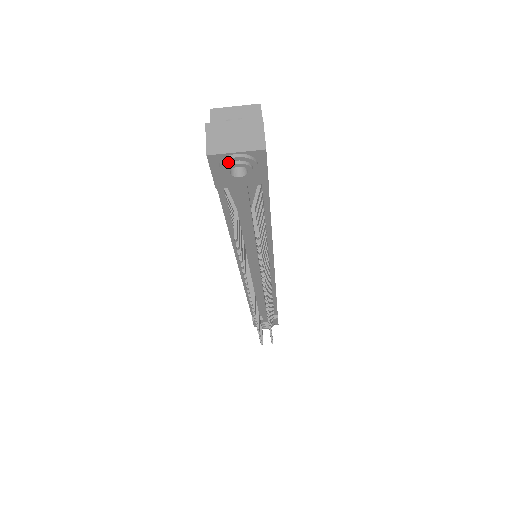
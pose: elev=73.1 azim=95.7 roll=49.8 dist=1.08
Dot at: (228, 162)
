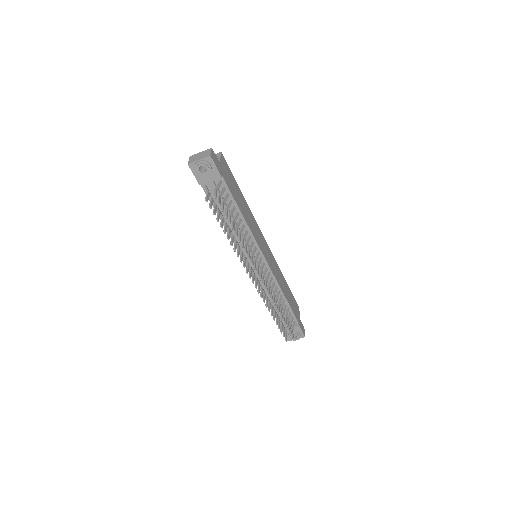
Dot at: (197, 165)
